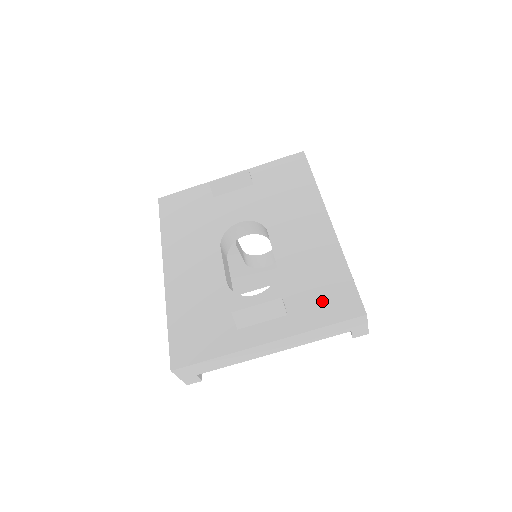
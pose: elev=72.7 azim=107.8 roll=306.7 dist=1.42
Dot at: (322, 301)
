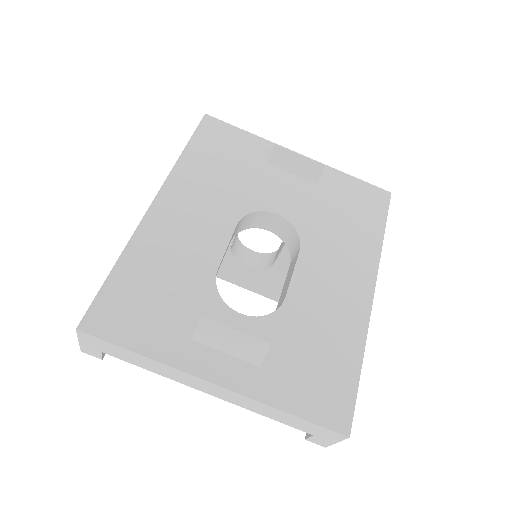
Dot at: (310, 381)
